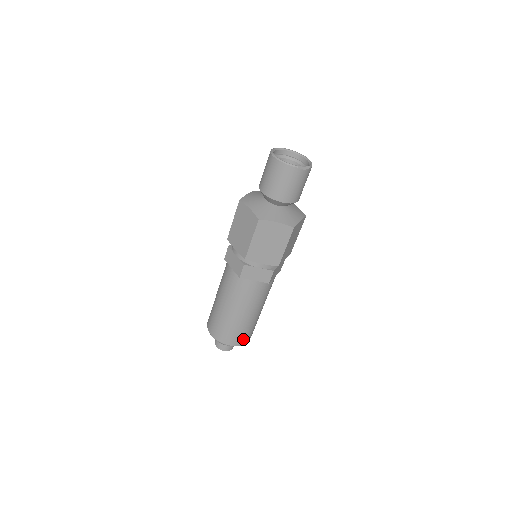
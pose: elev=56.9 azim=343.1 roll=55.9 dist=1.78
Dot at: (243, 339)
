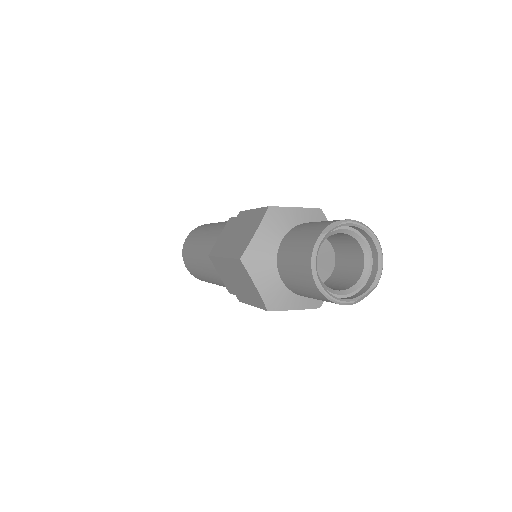
Dot at: occluded
